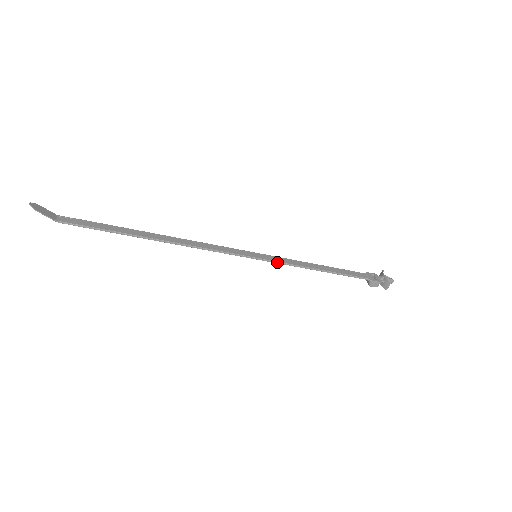
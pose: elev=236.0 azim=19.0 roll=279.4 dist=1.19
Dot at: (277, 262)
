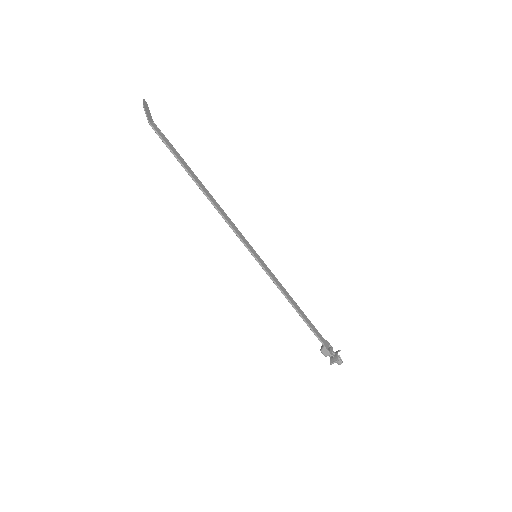
Dot at: (267, 272)
